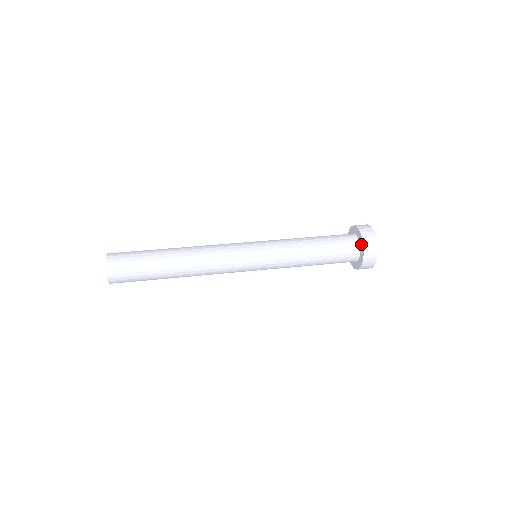
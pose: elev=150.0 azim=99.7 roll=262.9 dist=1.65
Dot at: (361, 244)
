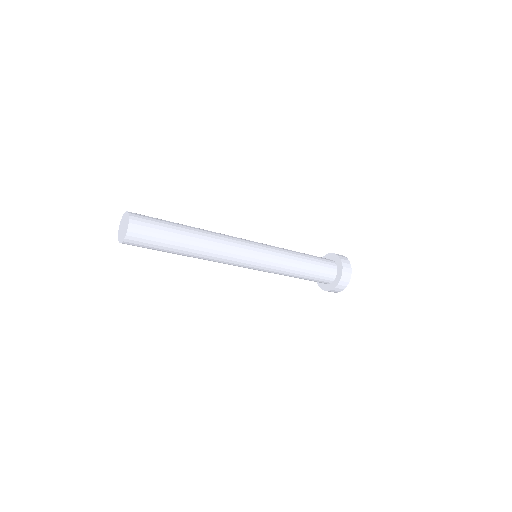
Dot at: (340, 268)
